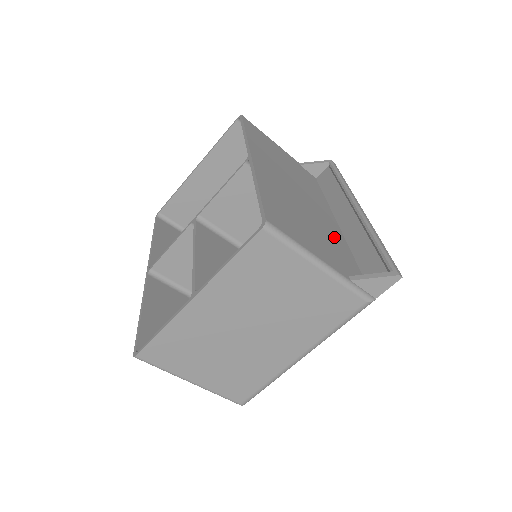
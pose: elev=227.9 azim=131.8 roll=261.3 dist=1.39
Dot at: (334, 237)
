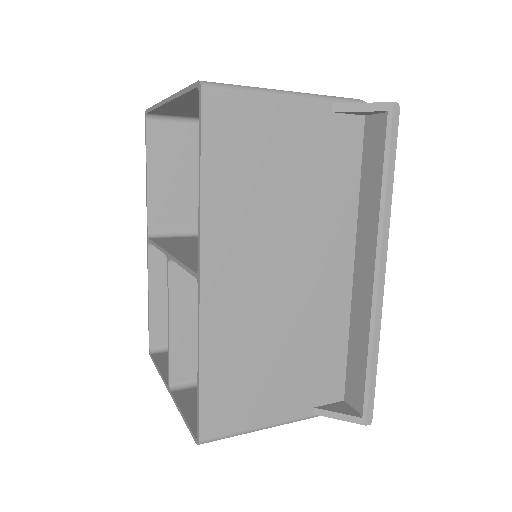
Dot at: (324, 329)
